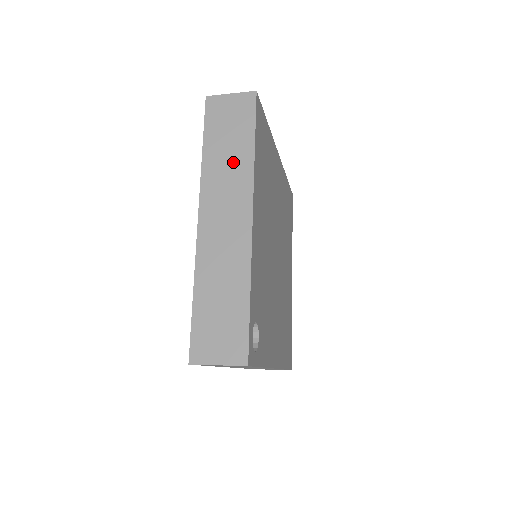
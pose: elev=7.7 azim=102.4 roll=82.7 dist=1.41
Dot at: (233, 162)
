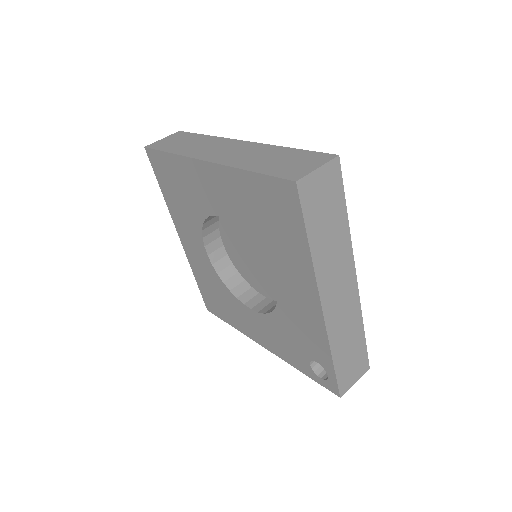
Dot at: (336, 242)
